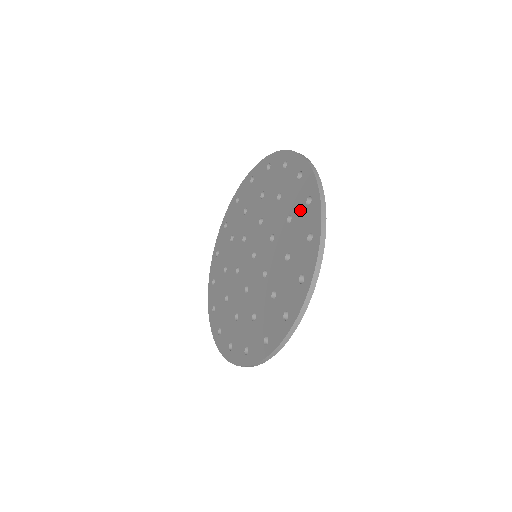
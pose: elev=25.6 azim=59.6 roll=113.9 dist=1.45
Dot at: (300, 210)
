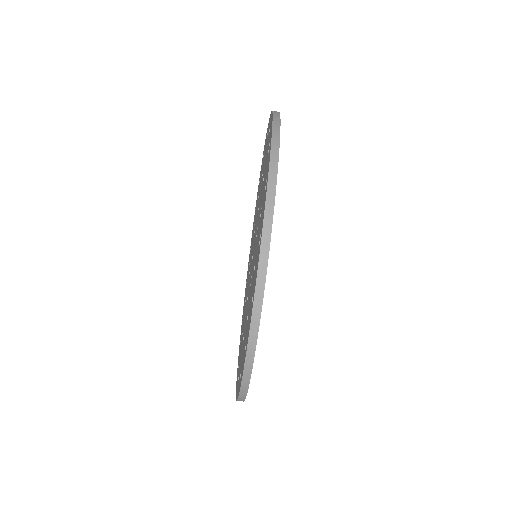
Dot at: (265, 152)
